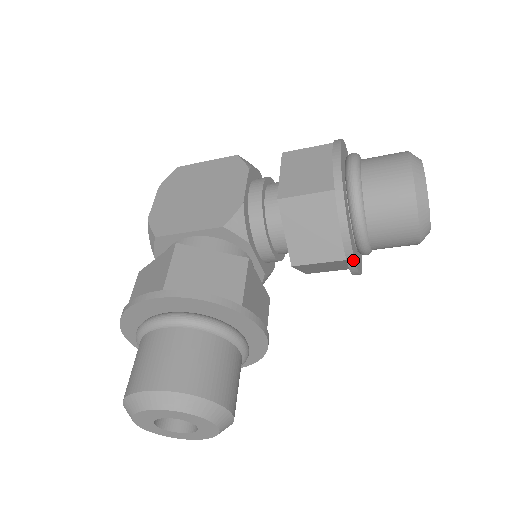
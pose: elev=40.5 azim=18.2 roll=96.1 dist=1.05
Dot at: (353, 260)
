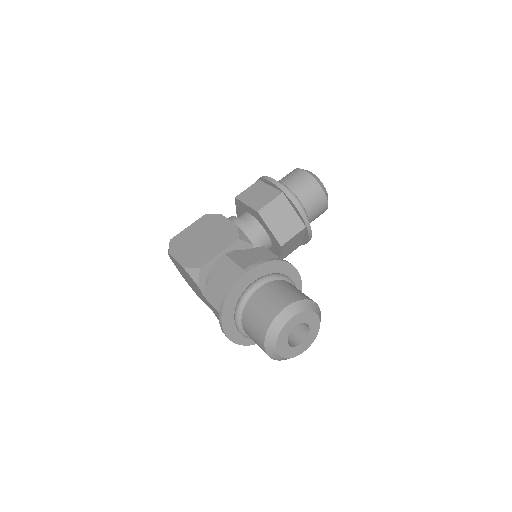
Dot at: (309, 225)
